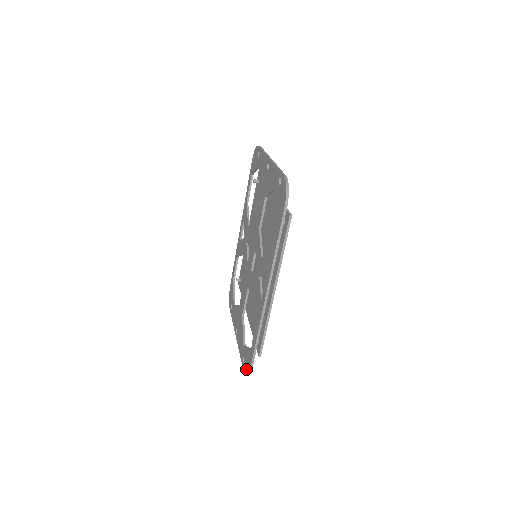
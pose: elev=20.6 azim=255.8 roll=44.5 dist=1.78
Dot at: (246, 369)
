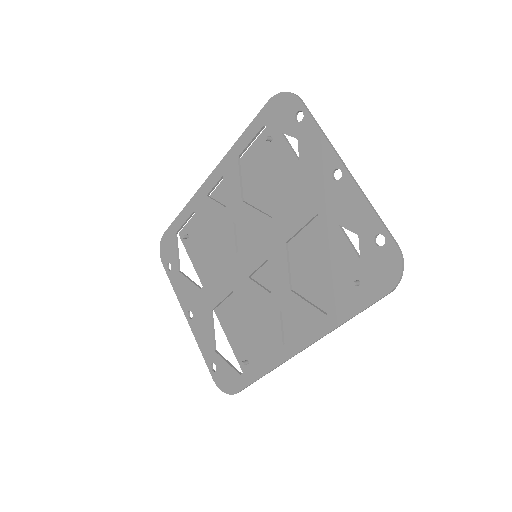
Dot at: (223, 385)
